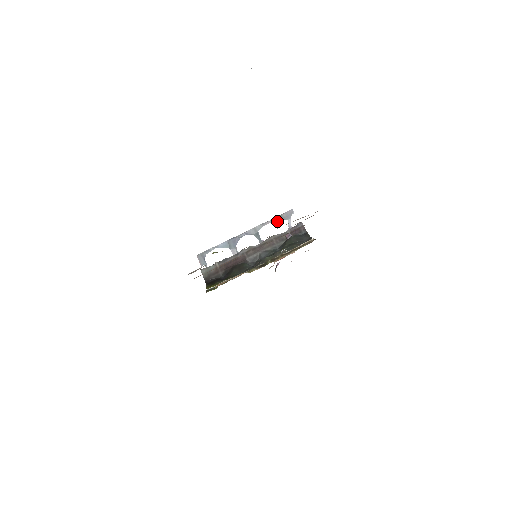
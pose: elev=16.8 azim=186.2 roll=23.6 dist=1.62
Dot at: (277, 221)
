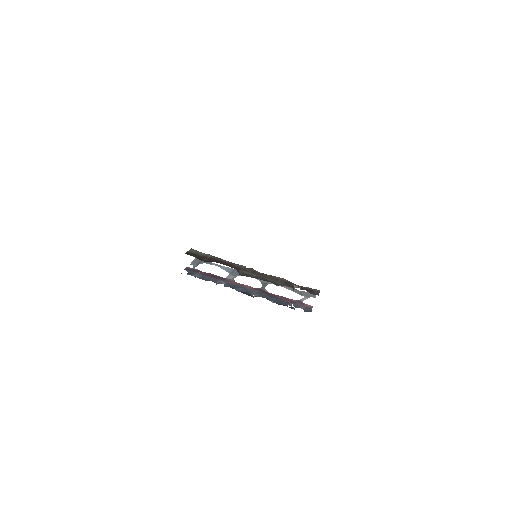
Dot at: (293, 291)
